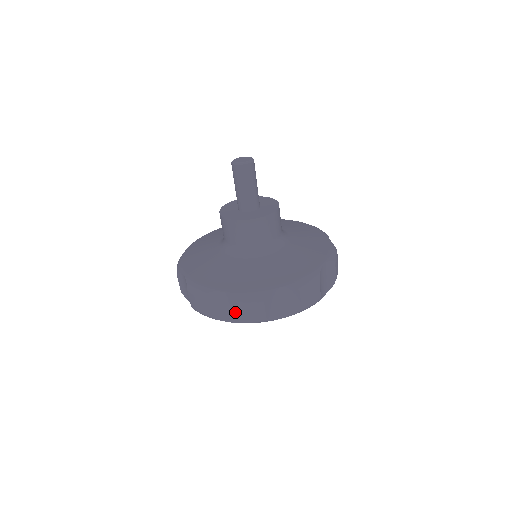
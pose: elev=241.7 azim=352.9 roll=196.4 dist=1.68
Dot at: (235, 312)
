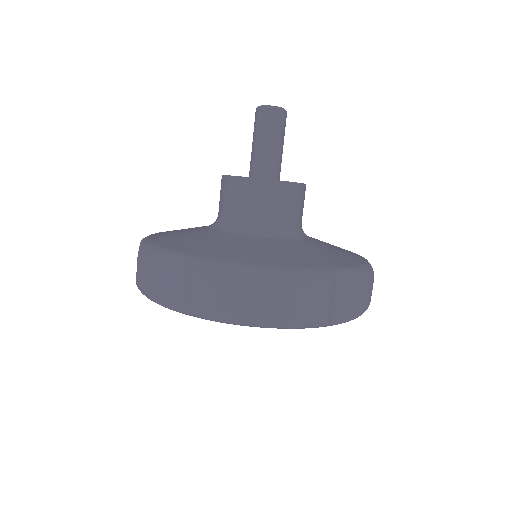
Dot at: (284, 304)
